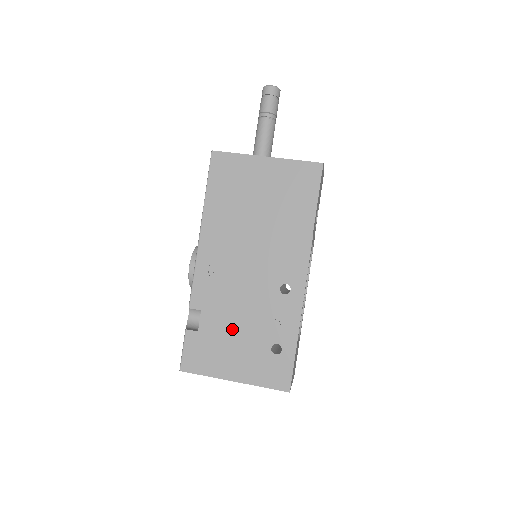
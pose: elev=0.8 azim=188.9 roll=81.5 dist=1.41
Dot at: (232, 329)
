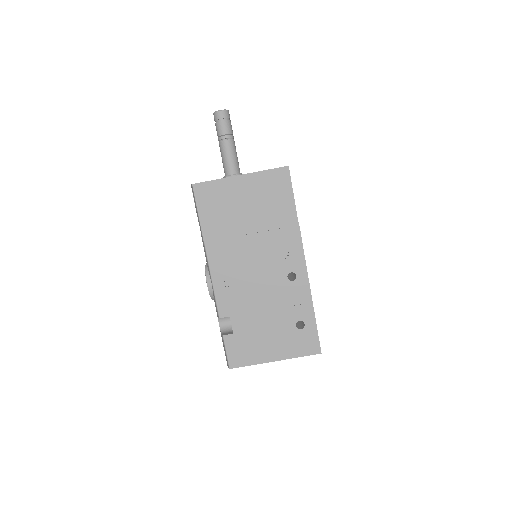
Dot at: (260, 322)
